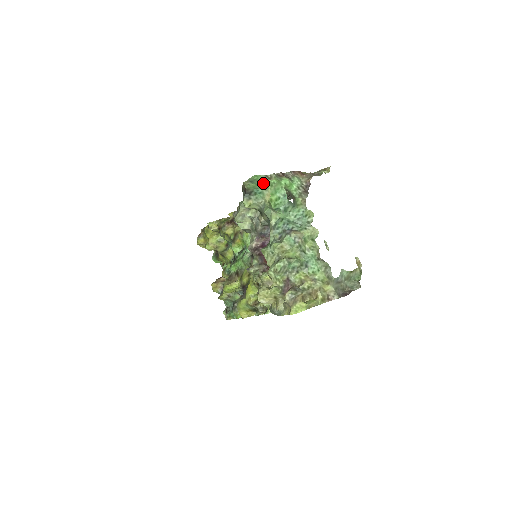
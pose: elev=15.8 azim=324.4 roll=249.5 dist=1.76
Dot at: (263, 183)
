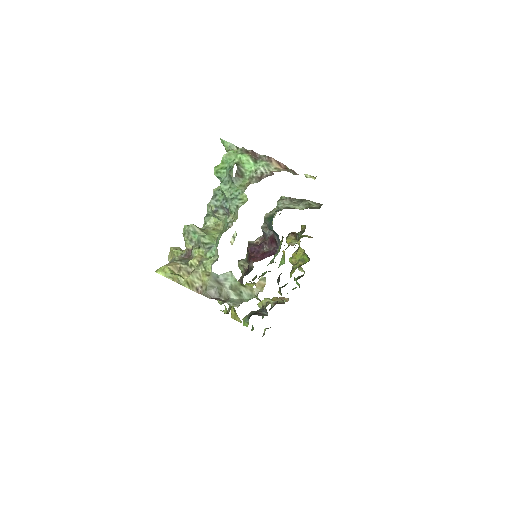
Dot at: (227, 151)
